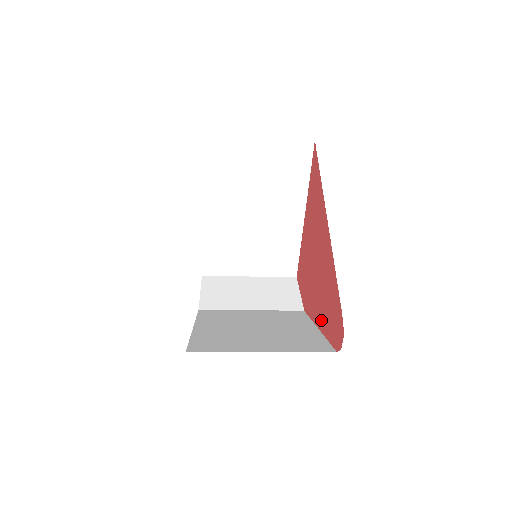
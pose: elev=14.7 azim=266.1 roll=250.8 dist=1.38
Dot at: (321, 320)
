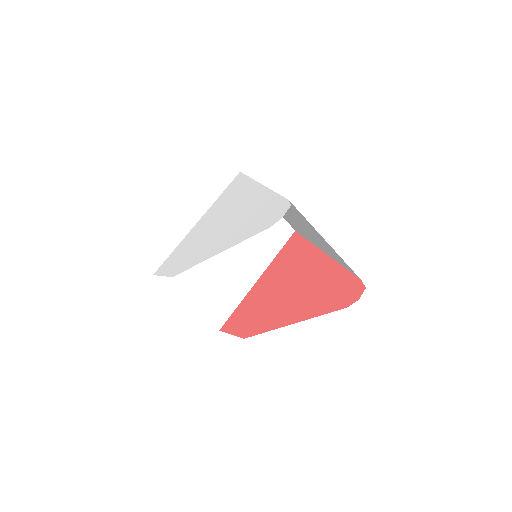
Dot at: (303, 313)
